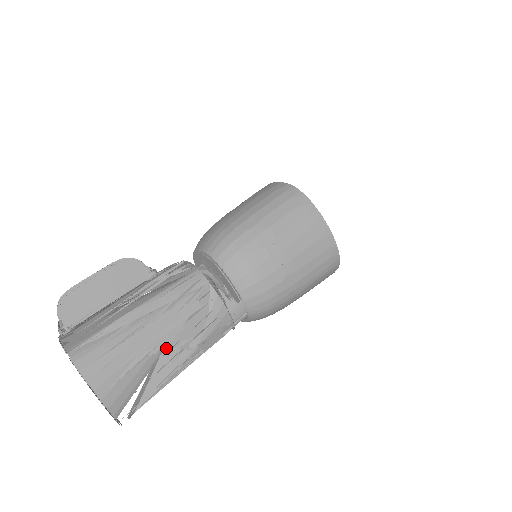
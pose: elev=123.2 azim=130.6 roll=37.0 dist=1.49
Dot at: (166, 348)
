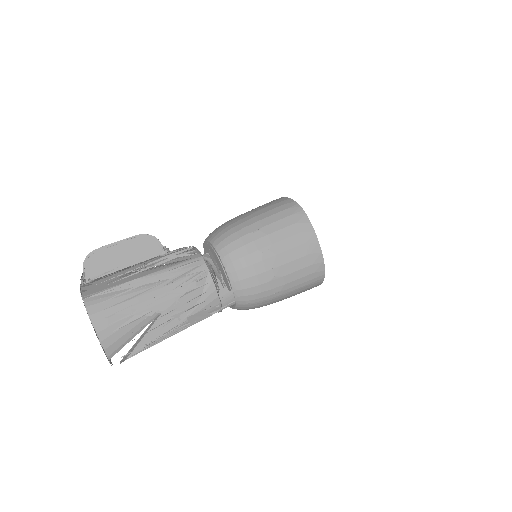
Dot at: (163, 314)
